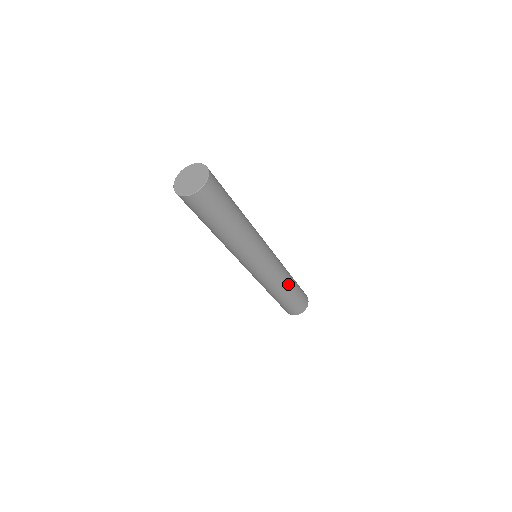
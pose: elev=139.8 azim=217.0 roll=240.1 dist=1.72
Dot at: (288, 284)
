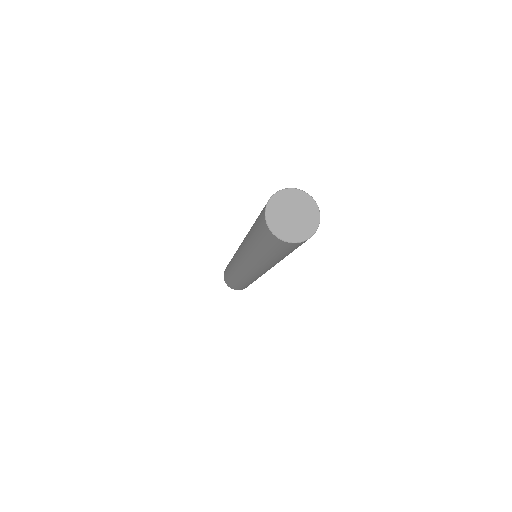
Dot at: occluded
